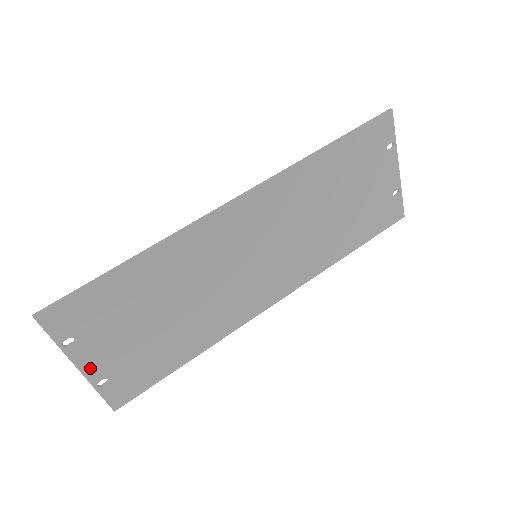
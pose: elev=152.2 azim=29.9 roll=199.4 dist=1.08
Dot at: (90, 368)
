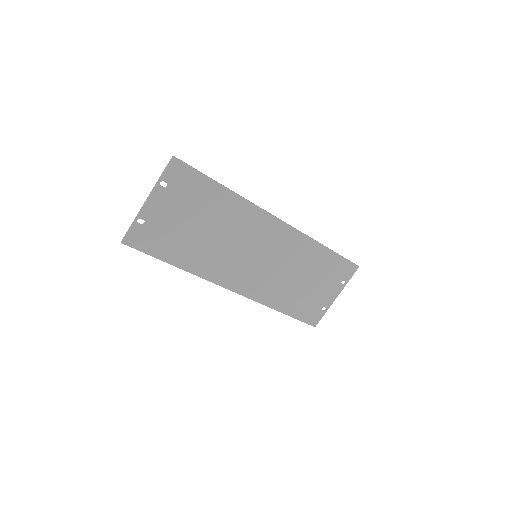
Dot at: (150, 207)
